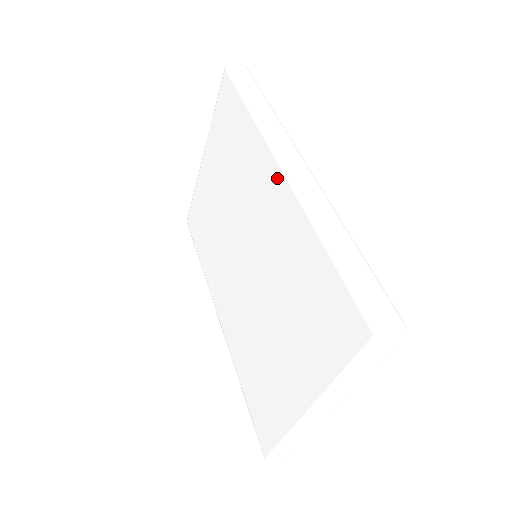
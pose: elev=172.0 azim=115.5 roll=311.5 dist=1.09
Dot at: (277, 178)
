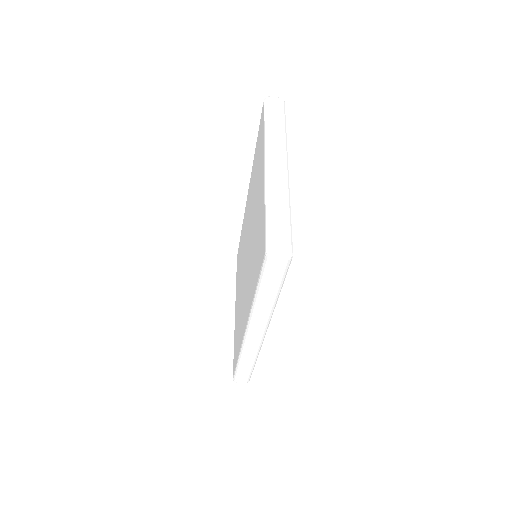
Dot at: (247, 198)
